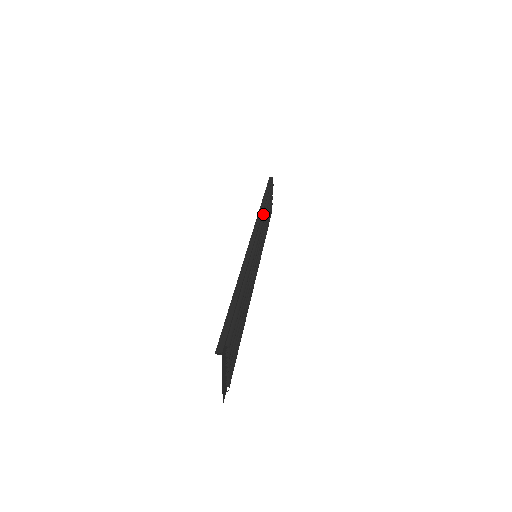
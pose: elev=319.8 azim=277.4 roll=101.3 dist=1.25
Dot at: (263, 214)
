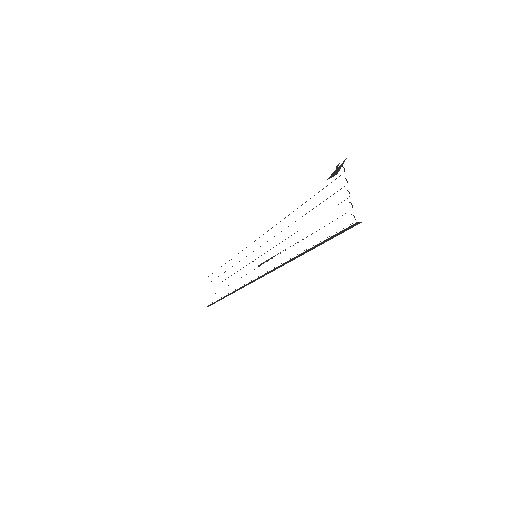
Dot at: occluded
